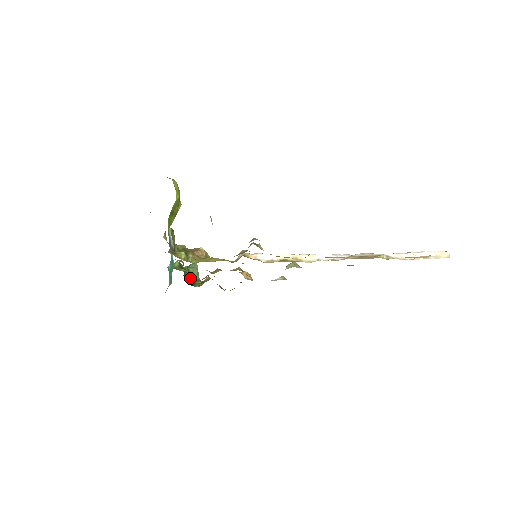
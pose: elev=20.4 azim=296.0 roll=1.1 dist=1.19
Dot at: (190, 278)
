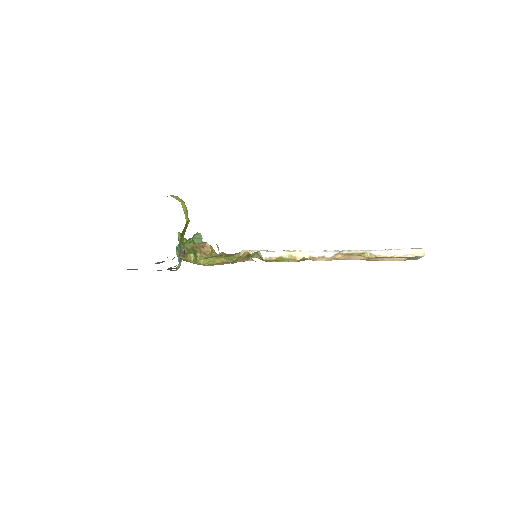
Dot at: occluded
